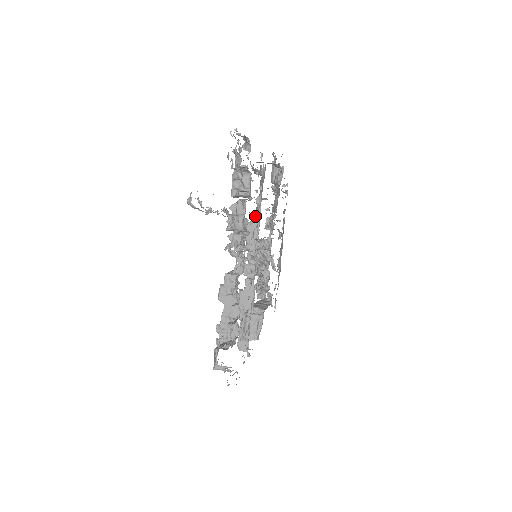
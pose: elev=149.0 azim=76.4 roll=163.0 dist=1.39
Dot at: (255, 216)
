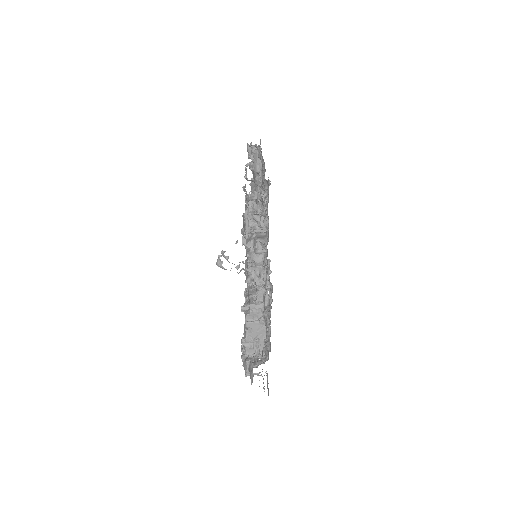
Dot at: occluded
